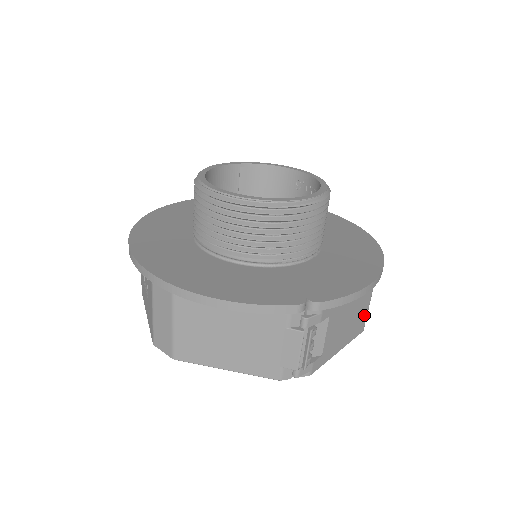
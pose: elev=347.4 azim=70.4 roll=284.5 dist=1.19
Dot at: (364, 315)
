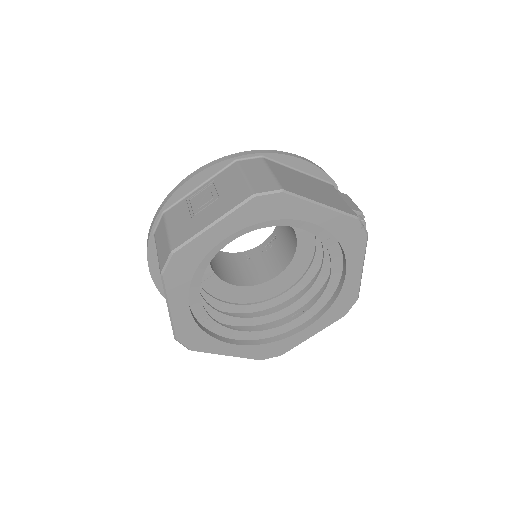
Dot at: occluded
